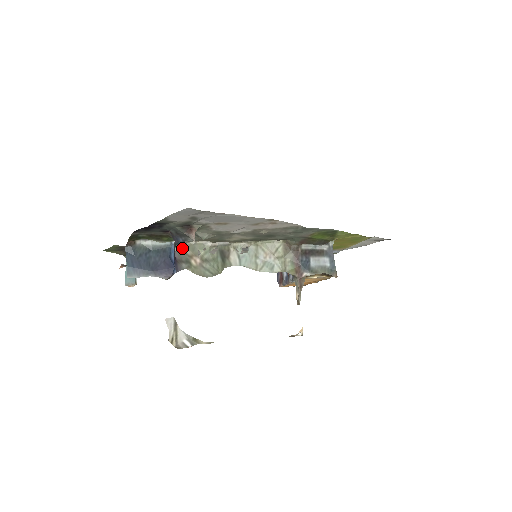
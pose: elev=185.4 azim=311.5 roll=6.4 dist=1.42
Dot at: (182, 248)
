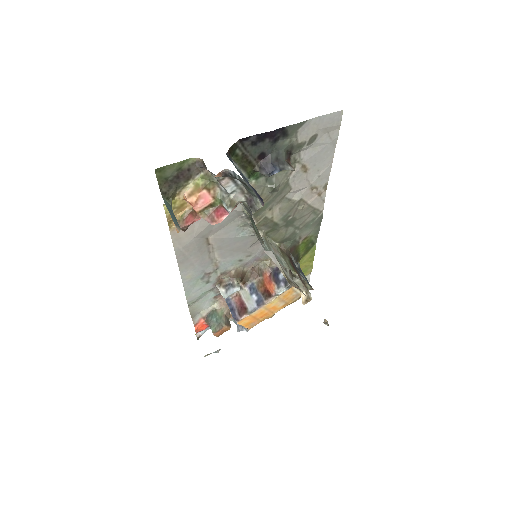
Dot at: occluded
